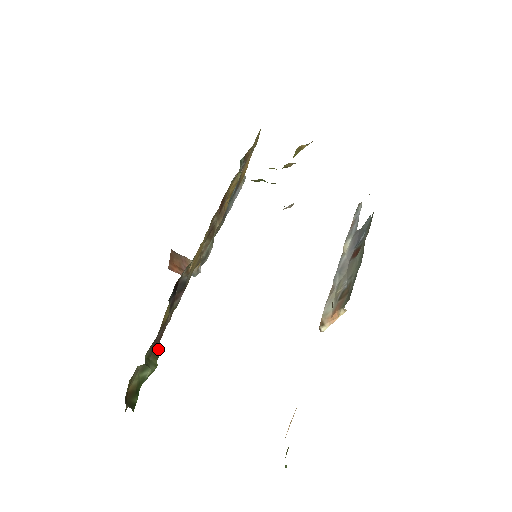
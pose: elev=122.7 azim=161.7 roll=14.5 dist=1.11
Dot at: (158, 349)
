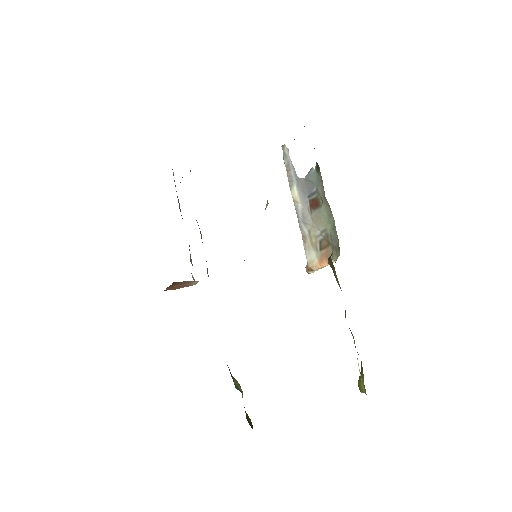
Dot at: occluded
